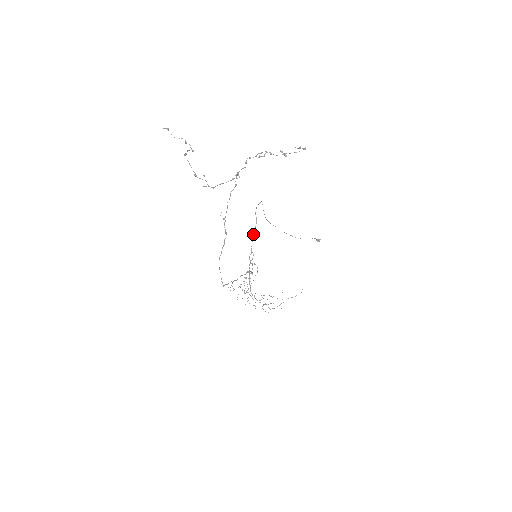
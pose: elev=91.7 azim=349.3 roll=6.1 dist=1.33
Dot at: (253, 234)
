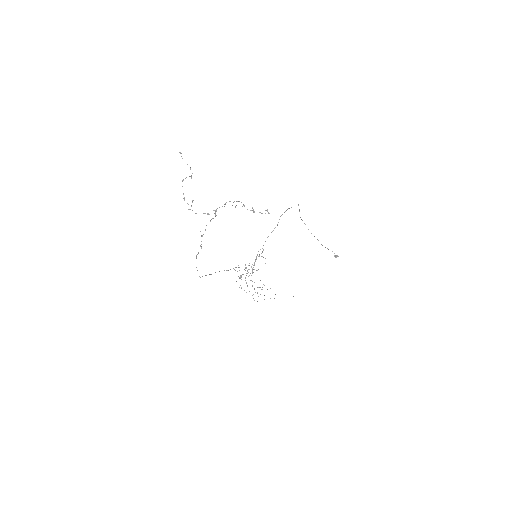
Dot at: occluded
